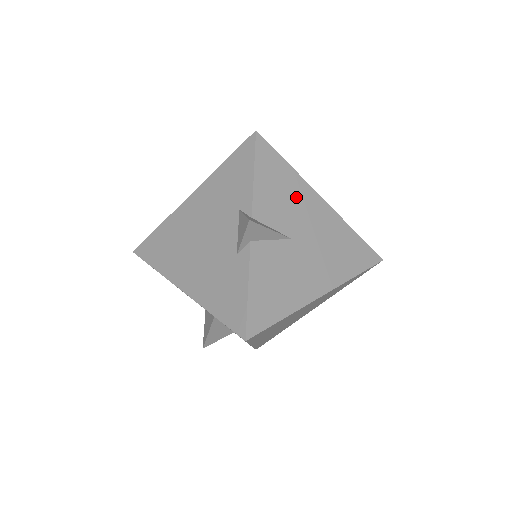
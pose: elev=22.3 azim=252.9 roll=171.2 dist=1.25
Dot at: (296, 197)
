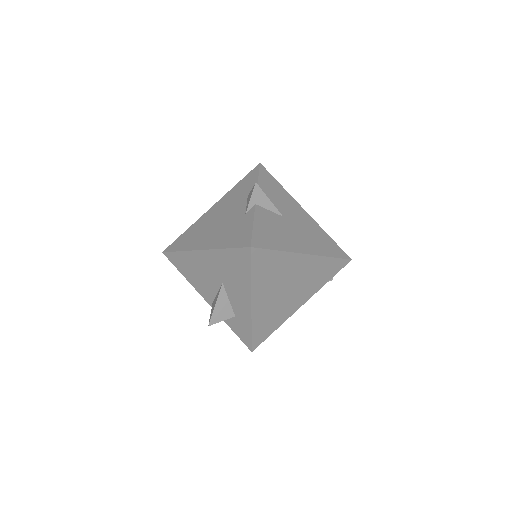
Dot at: (286, 200)
